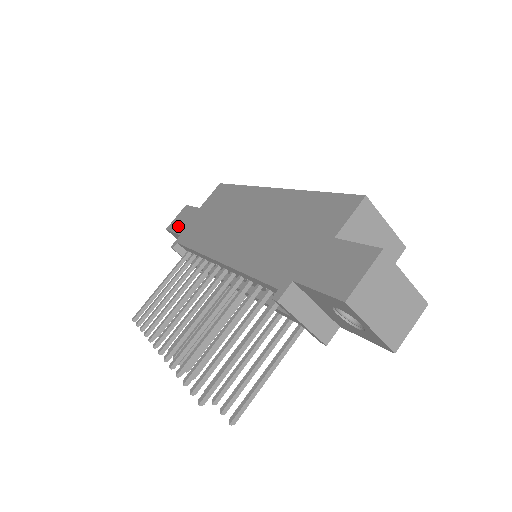
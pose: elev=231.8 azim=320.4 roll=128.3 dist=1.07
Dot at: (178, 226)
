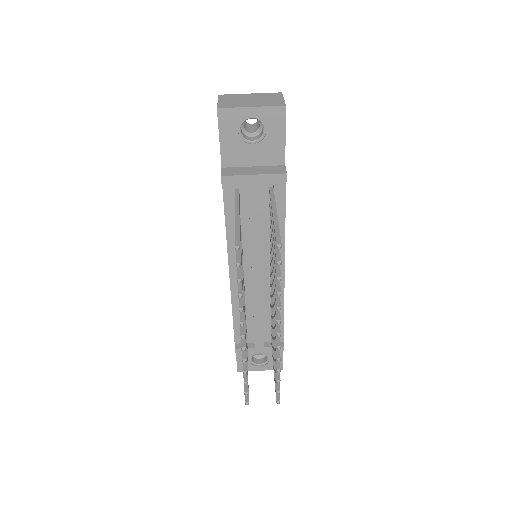
Dot at: occluded
